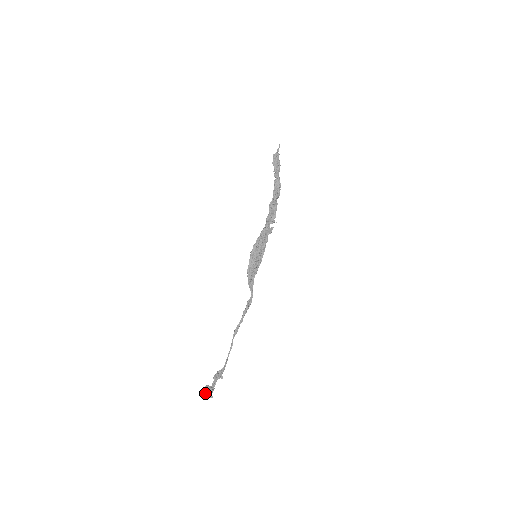
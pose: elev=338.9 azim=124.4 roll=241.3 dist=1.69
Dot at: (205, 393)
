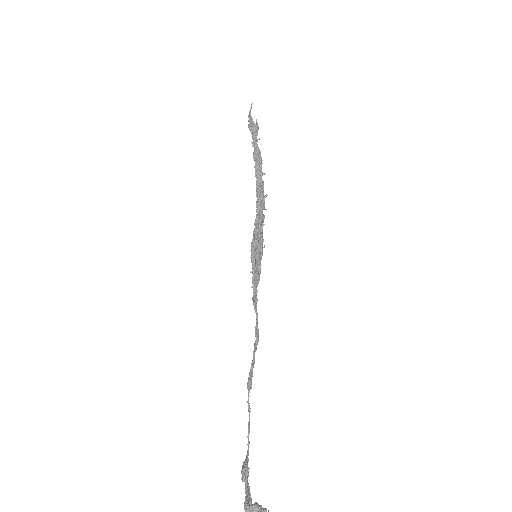
Dot at: (255, 511)
